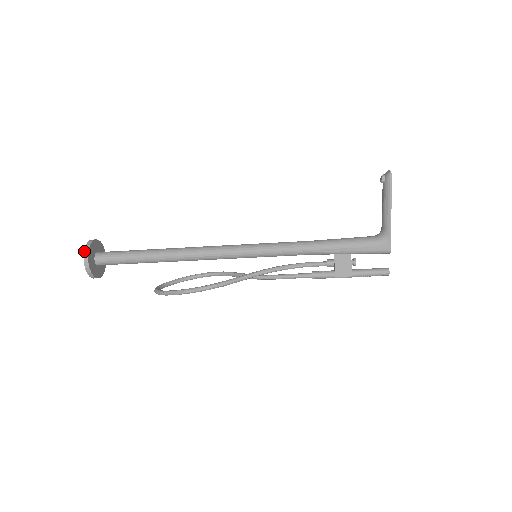
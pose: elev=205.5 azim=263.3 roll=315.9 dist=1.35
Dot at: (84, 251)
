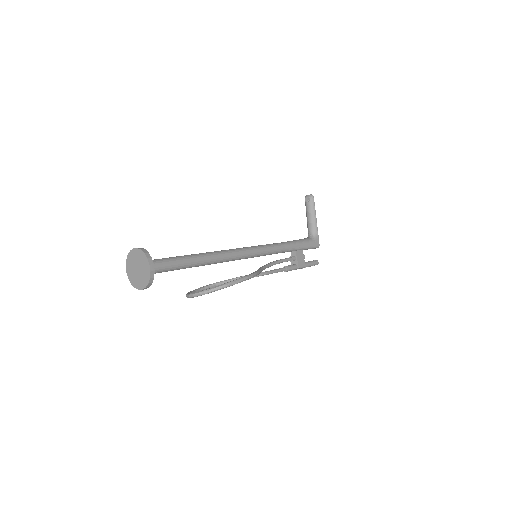
Dot at: (145, 254)
